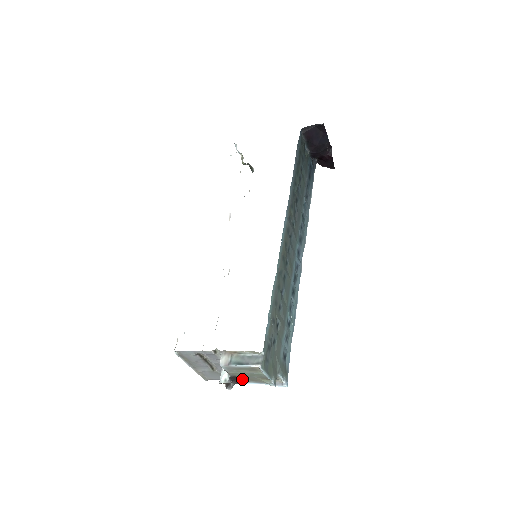
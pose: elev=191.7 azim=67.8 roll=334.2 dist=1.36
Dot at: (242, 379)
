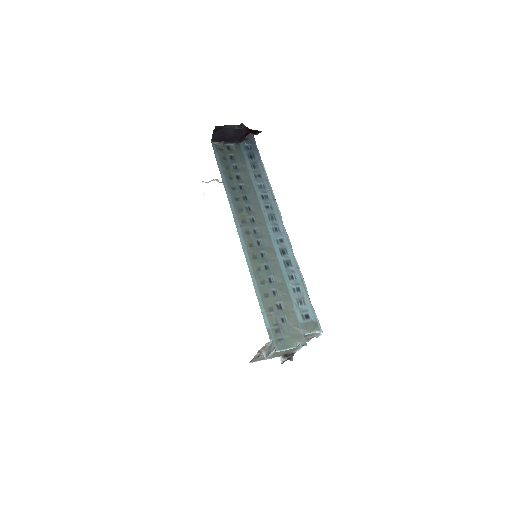
Dot at: (291, 352)
